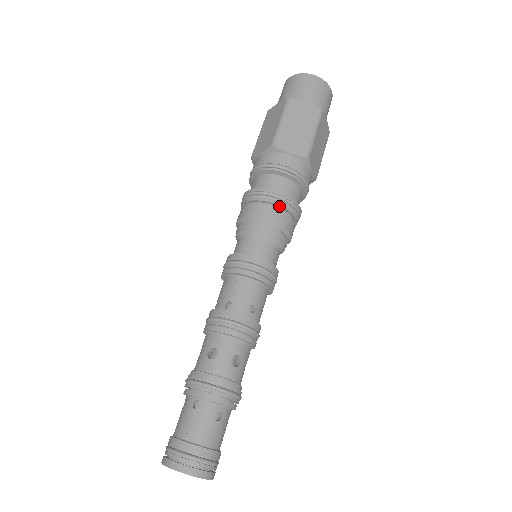
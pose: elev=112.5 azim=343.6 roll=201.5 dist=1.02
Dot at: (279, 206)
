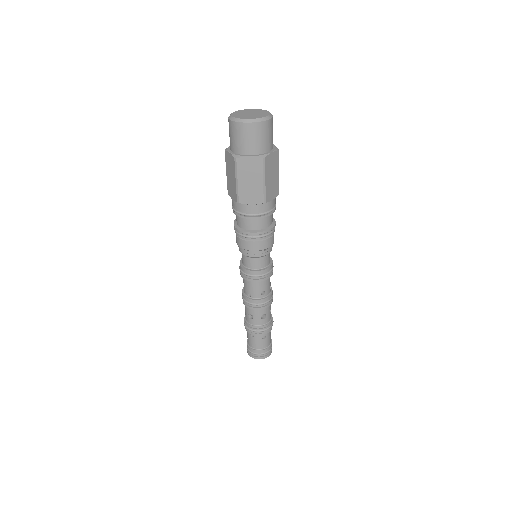
Dot at: (257, 240)
